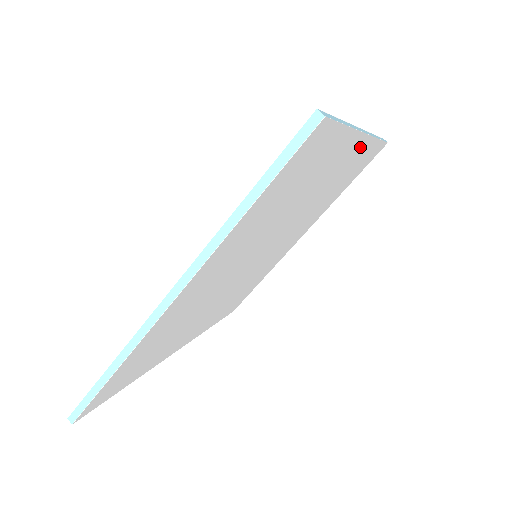
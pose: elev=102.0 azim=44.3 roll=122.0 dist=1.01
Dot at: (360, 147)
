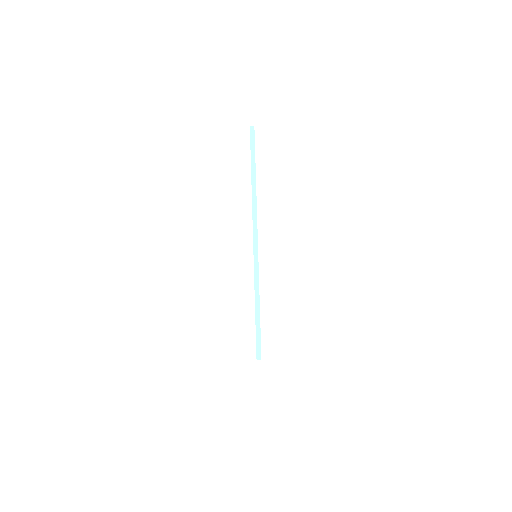
Dot at: occluded
